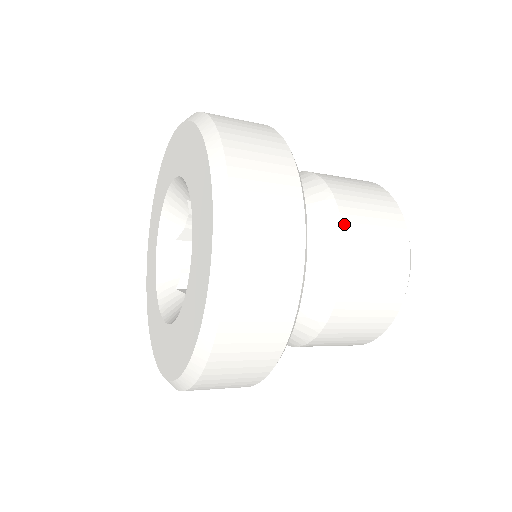
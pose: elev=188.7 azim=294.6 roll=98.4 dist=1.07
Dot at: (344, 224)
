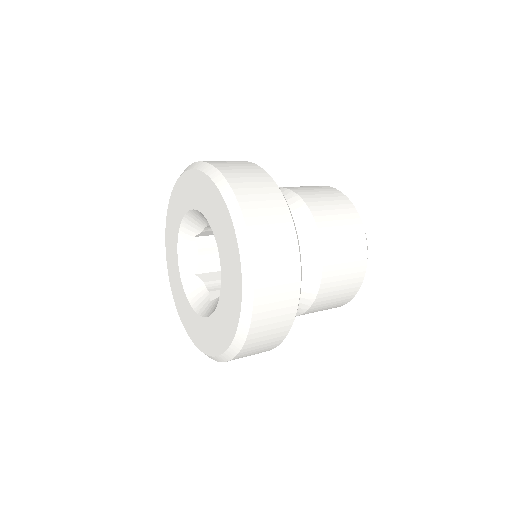
Dot at: (301, 196)
